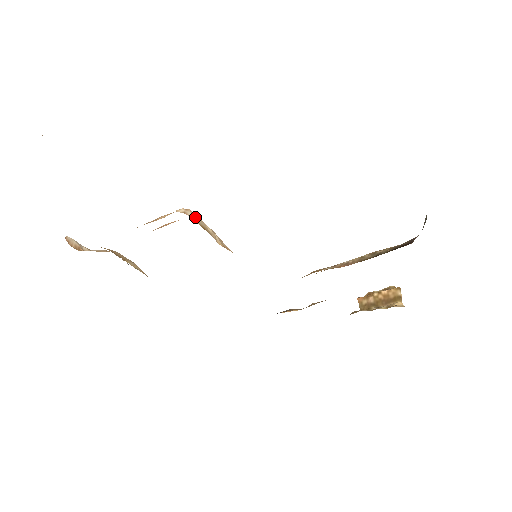
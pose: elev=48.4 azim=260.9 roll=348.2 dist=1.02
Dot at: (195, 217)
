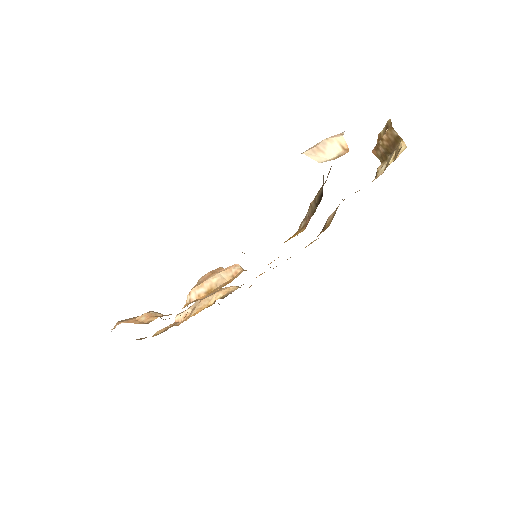
Dot at: (198, 291)
